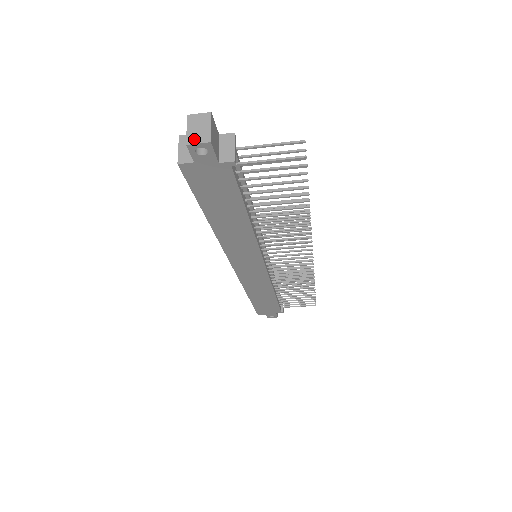
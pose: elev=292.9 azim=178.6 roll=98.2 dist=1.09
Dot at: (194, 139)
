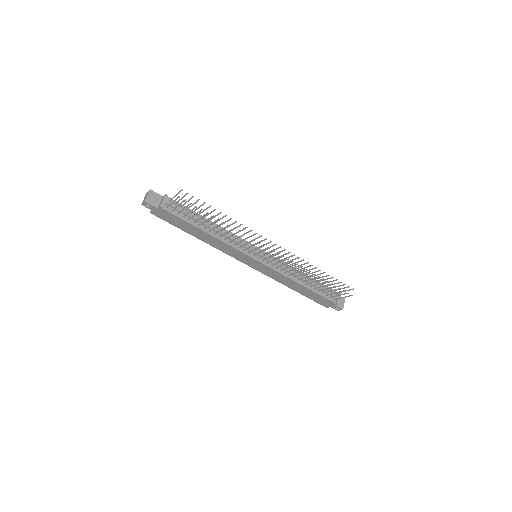
Dot at: (143, 202)
